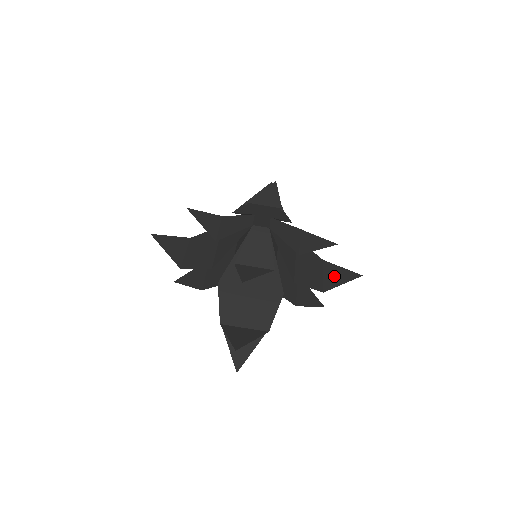
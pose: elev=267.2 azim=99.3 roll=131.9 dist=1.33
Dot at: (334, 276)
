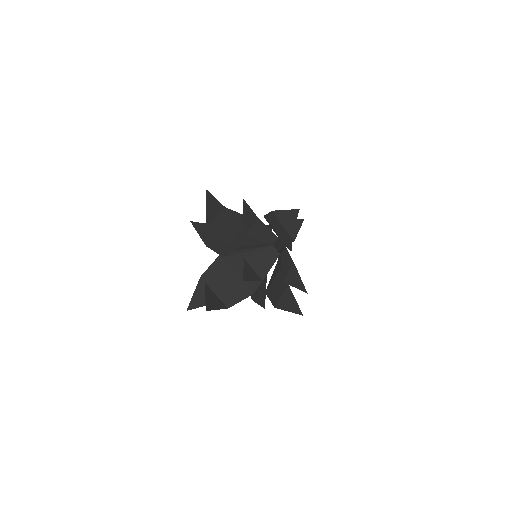
Dot at: (288, 302)
